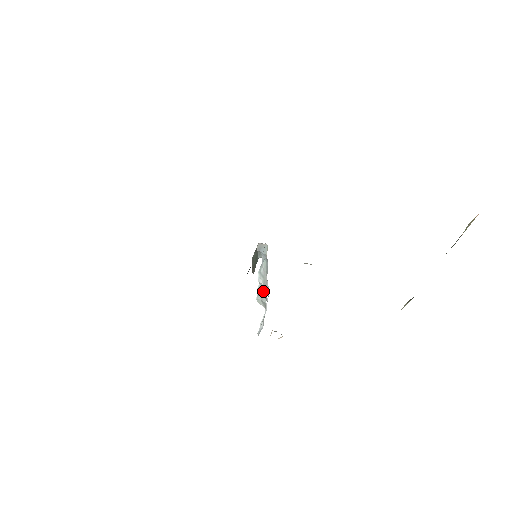
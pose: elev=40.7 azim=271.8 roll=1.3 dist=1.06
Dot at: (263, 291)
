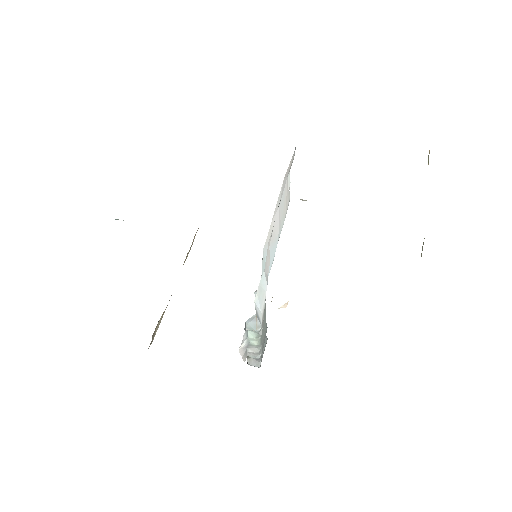
Dot at: occluded
